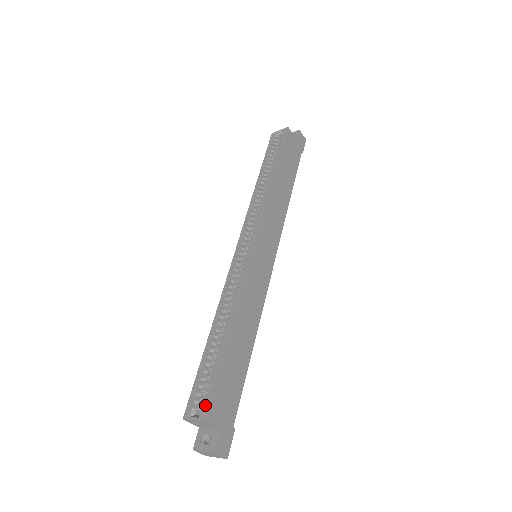
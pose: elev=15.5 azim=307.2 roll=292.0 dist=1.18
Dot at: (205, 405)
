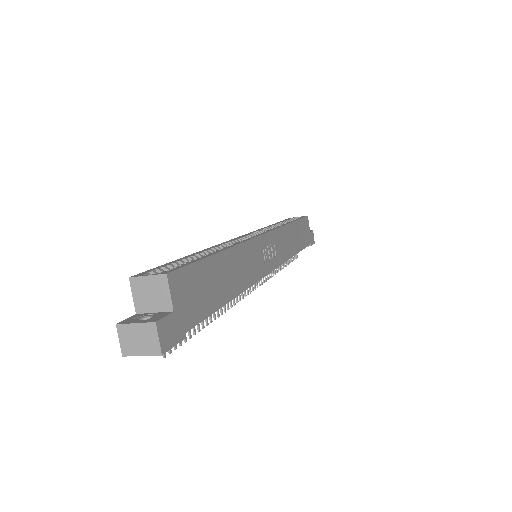
Dot at: (172, 269)
